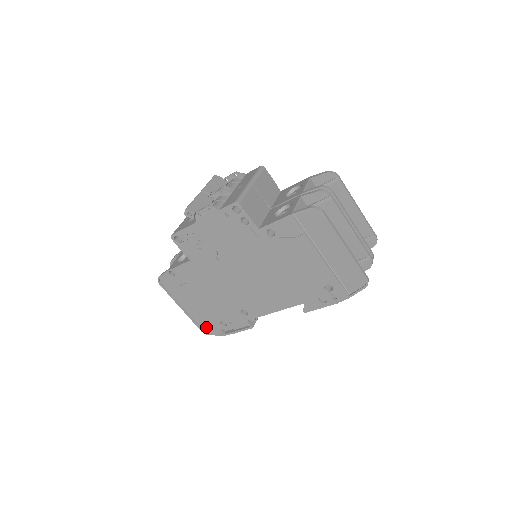
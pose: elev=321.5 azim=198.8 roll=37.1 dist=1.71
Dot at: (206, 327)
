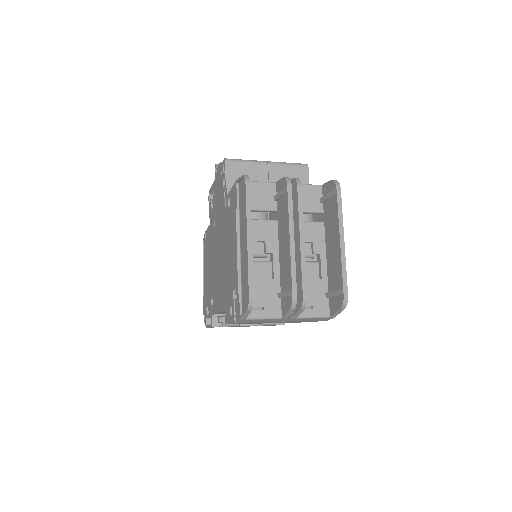
Dot at: occluded
